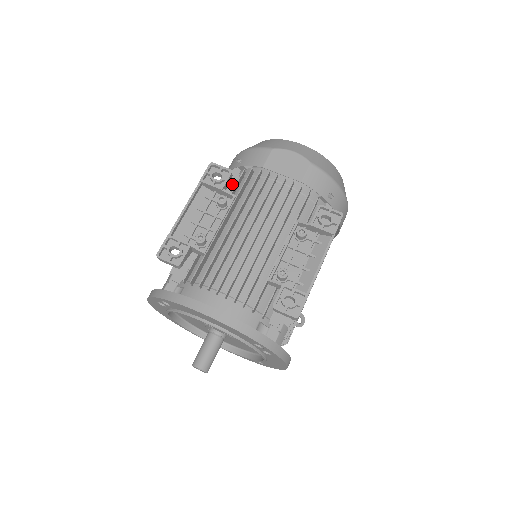
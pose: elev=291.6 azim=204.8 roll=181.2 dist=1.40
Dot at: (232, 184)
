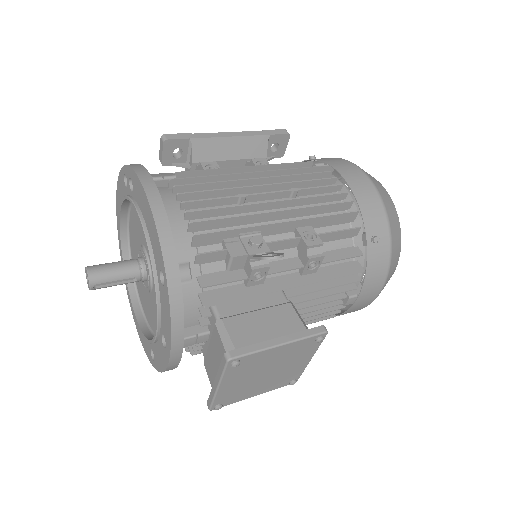
Dot at: occluded
